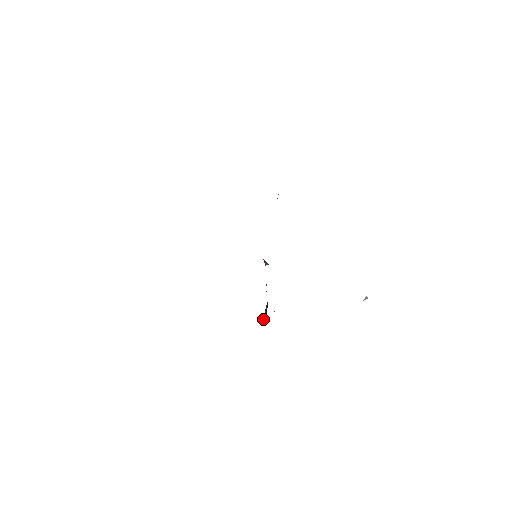
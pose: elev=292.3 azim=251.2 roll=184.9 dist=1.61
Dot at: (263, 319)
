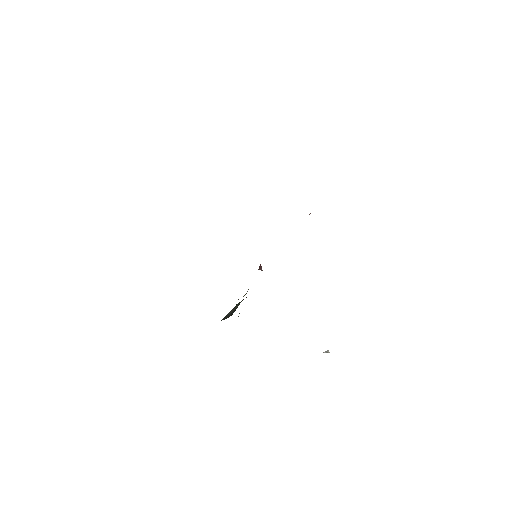
Dot at: (225, 316)
